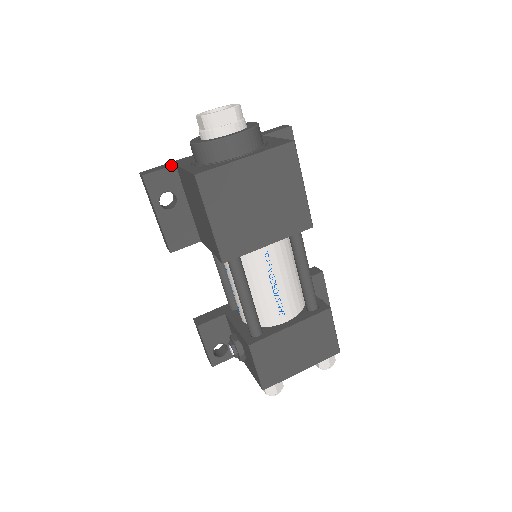
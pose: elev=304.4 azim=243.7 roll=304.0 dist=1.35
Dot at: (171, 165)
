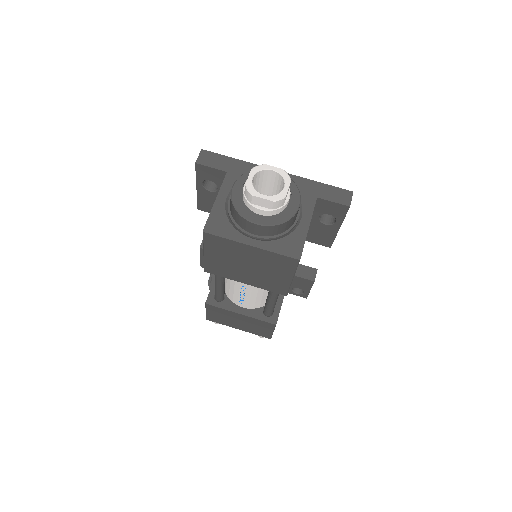
Dot at: (223, 169)
